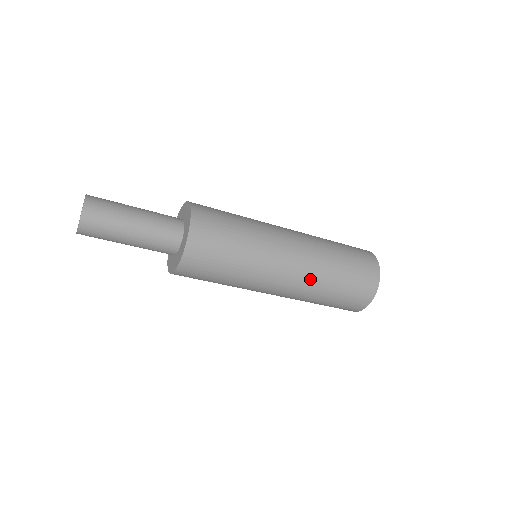
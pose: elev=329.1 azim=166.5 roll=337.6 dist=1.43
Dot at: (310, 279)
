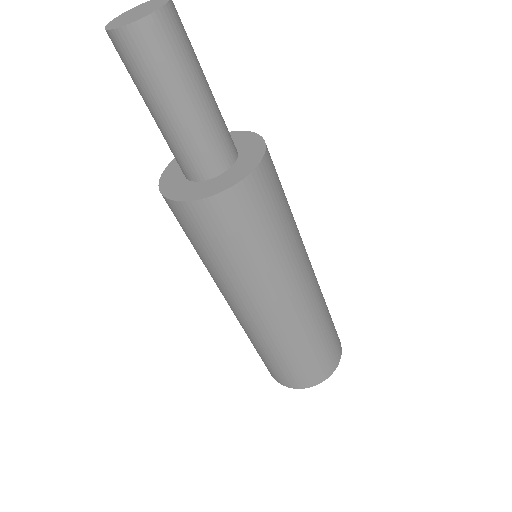
Dot at: (319, 286)
